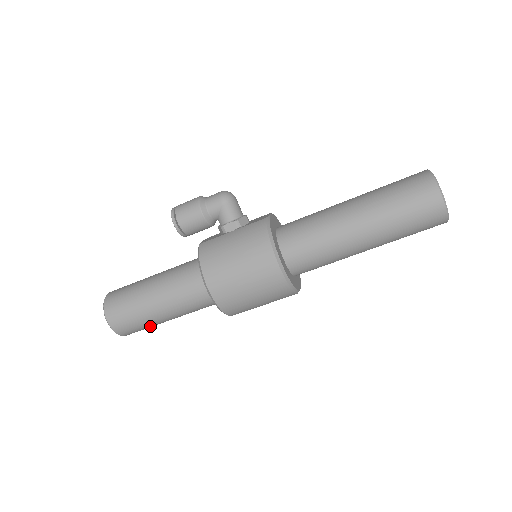
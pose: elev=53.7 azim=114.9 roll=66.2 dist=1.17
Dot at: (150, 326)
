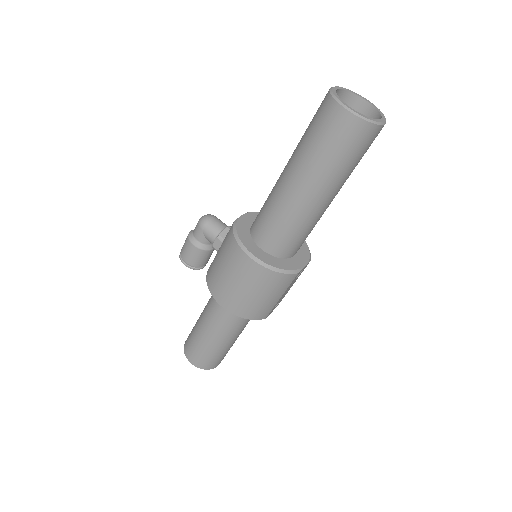
Dot at: (222, 353)
